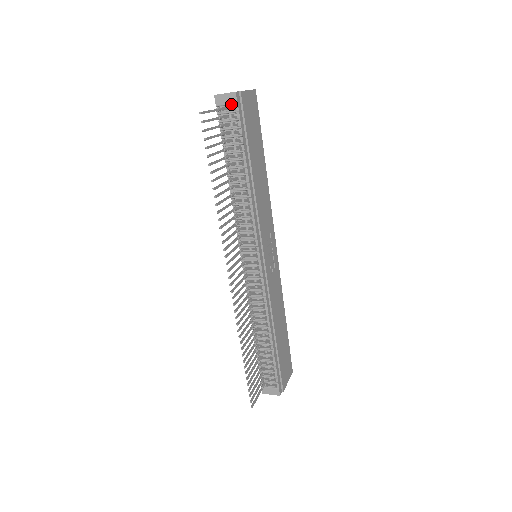
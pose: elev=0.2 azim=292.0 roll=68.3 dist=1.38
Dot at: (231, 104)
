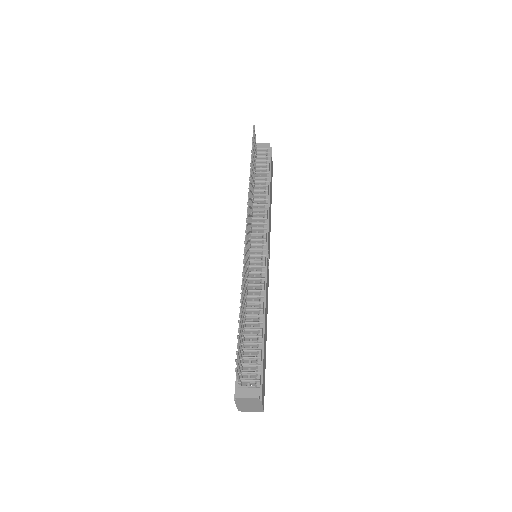
Dot at: (265, 148)
